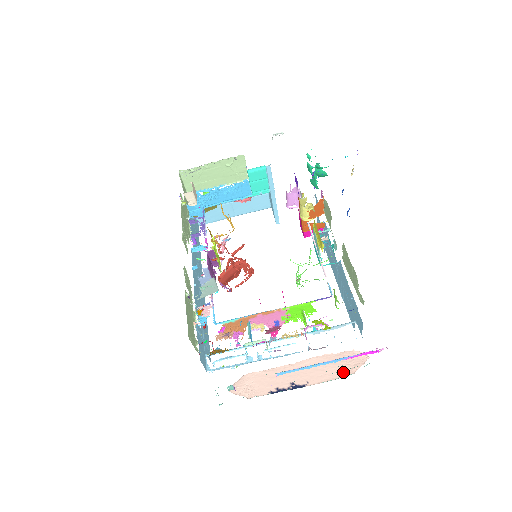
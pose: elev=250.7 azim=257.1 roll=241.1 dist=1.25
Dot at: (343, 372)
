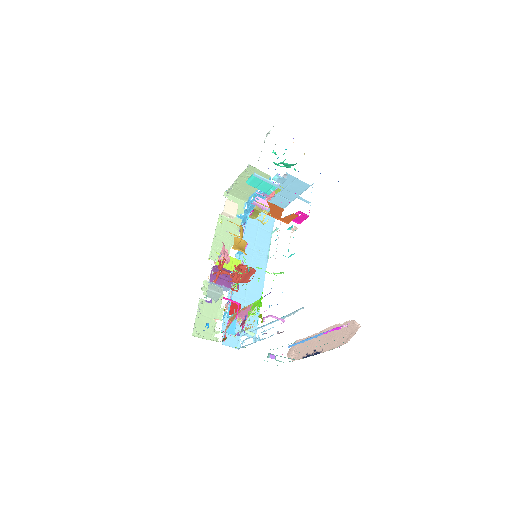
Dot at: (342, 341)
